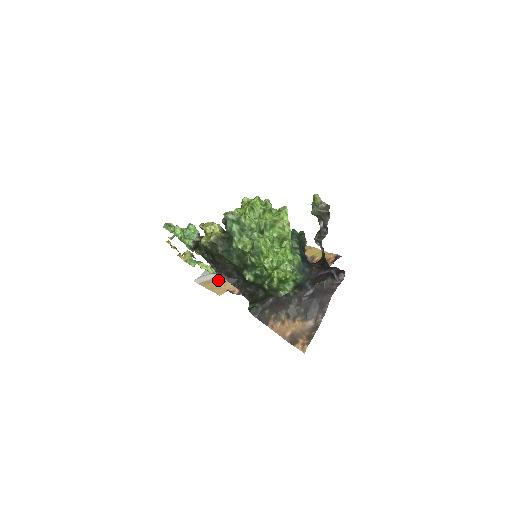
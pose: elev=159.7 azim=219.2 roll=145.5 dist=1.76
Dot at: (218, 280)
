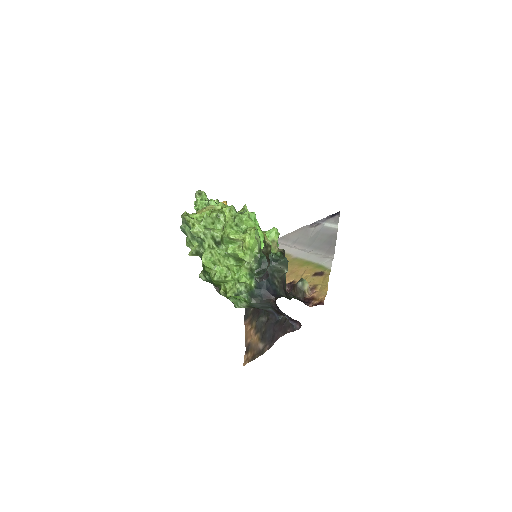
Dot at: occluded
